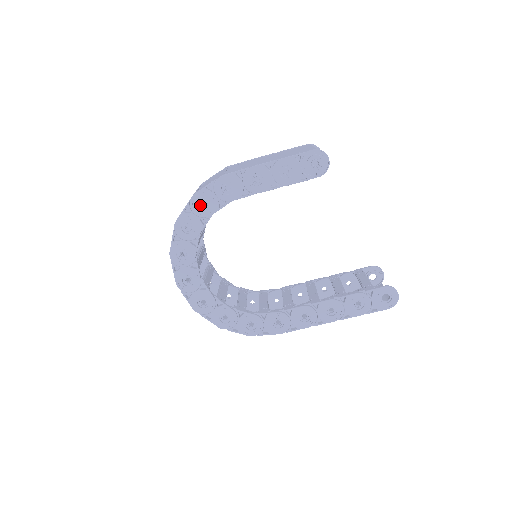
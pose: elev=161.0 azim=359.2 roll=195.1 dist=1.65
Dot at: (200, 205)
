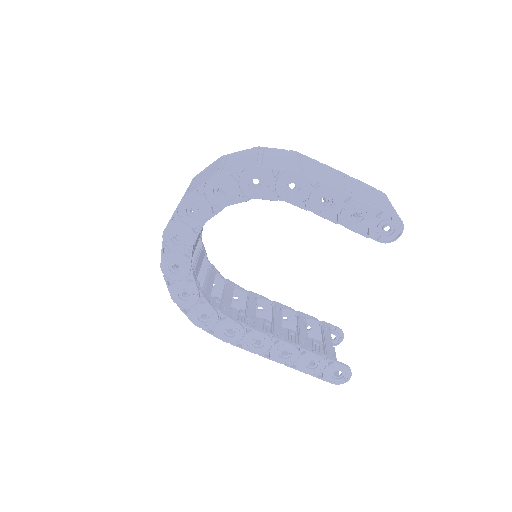
Dot at: (252, 180)
